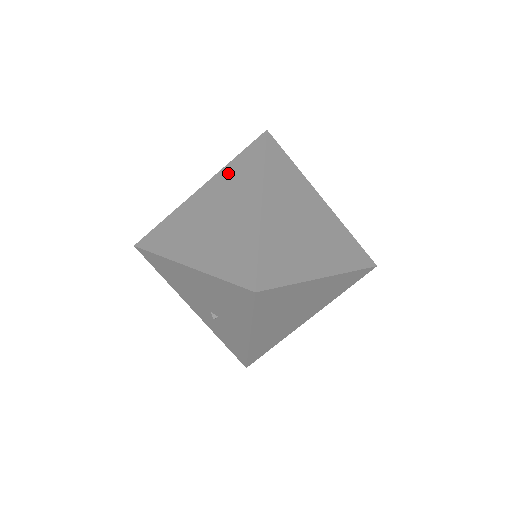
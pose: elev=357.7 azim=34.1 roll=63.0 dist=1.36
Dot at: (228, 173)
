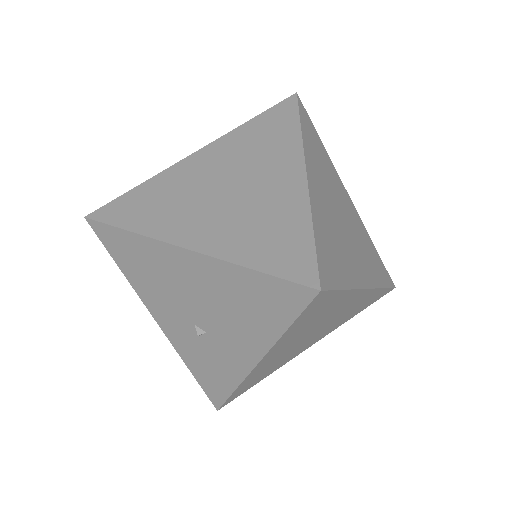
Dot at: (243, 136)
